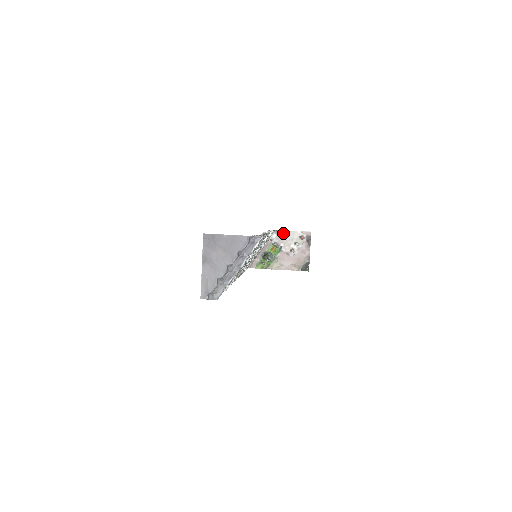
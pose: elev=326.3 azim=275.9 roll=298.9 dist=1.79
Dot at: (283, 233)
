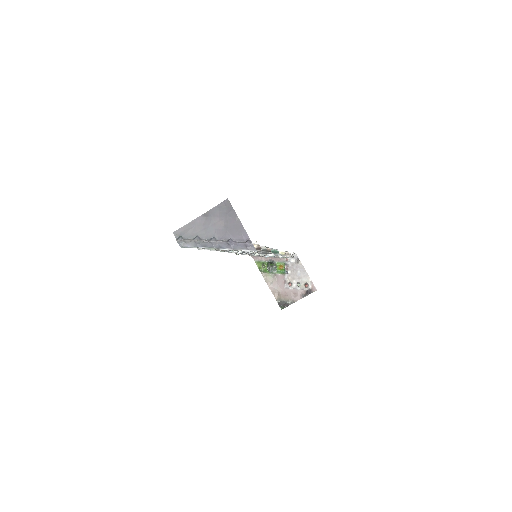
Dot at: (300, 266)
